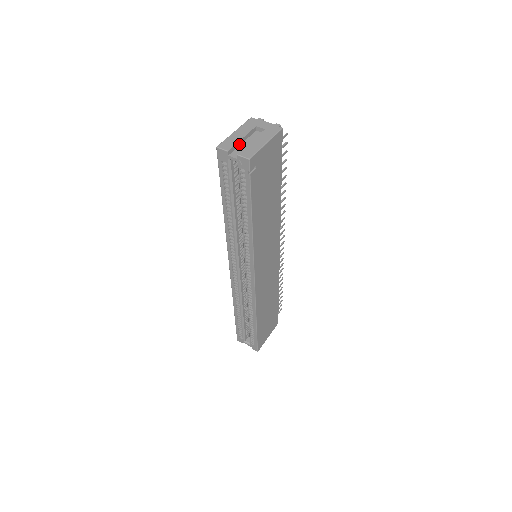
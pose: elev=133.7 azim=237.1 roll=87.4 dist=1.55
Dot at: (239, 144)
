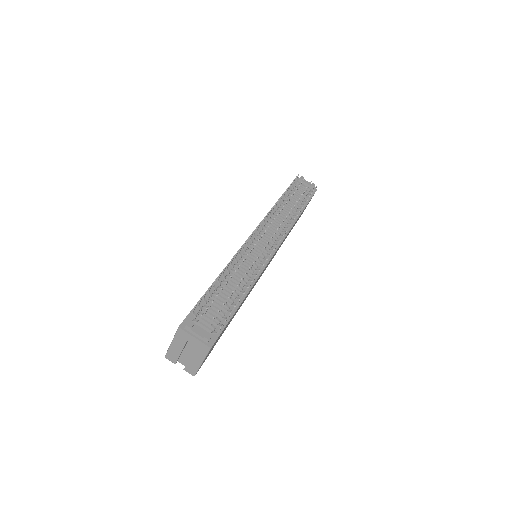
Dot at: (181, 353)
